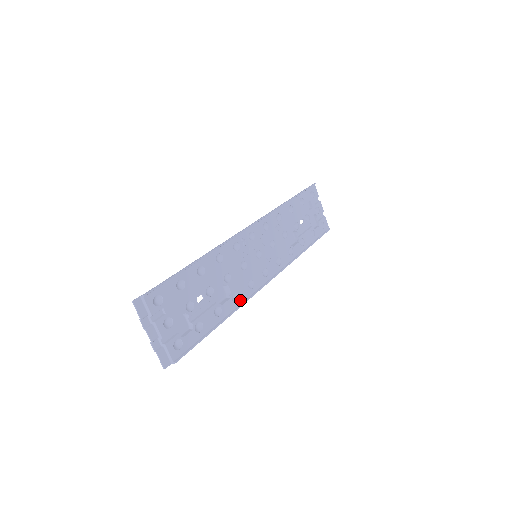
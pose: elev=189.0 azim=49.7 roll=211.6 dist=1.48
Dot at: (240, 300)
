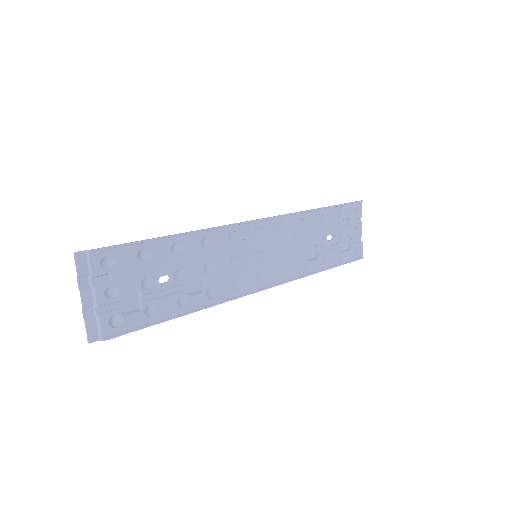
Dot at: (217, 298)
